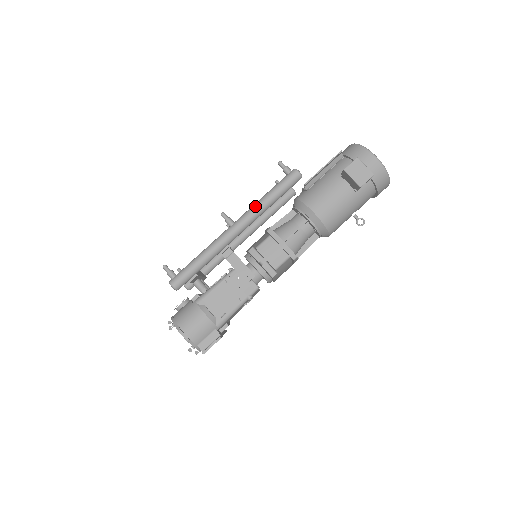
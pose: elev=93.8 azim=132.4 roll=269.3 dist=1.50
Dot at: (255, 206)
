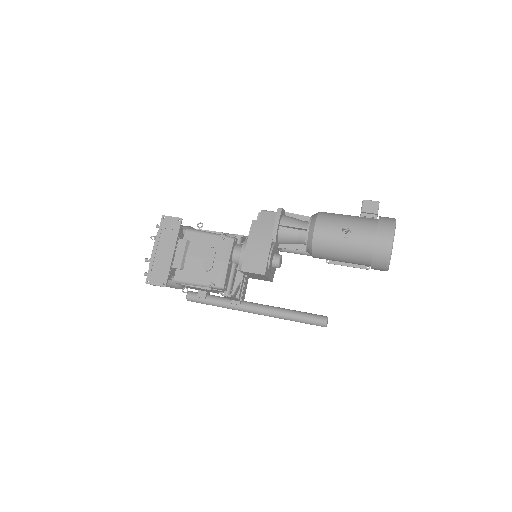
Dot at: occluded
